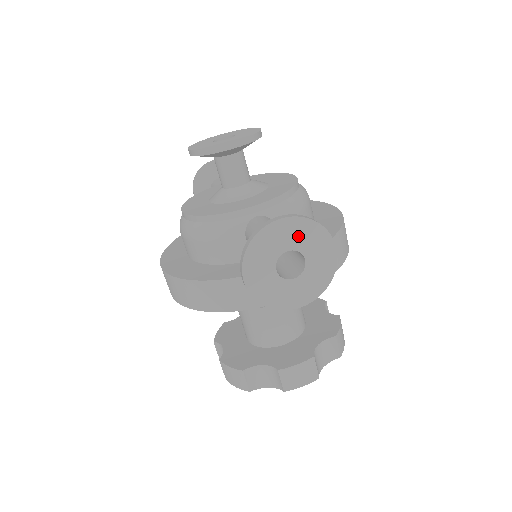
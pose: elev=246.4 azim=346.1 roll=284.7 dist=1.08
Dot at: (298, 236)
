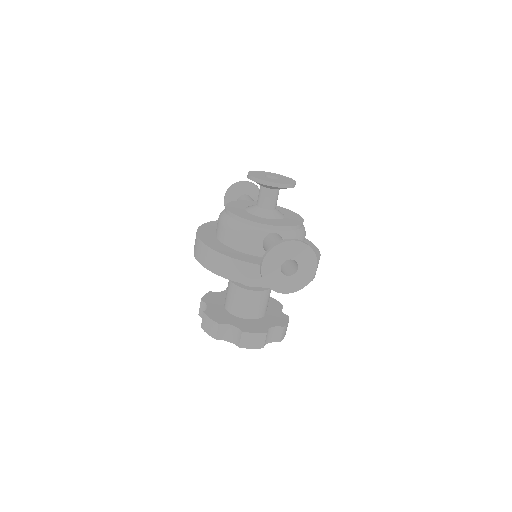
Dot at: (301, 254)
